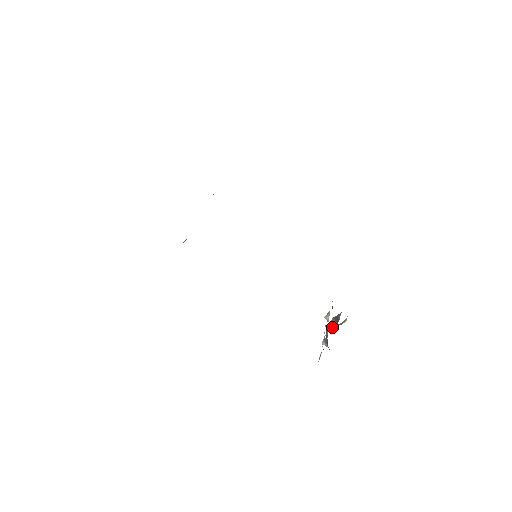
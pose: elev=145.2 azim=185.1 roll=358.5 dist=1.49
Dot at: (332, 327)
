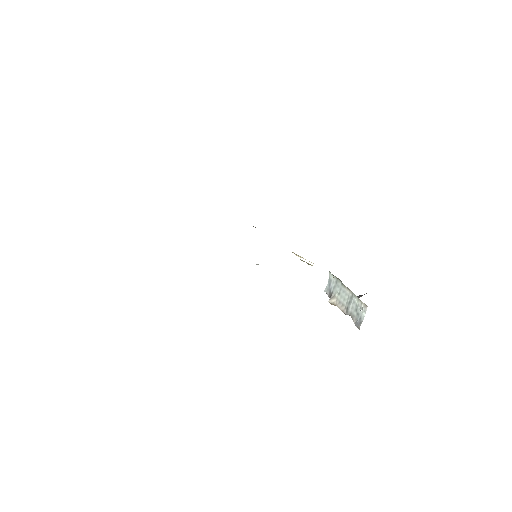
Dot at: occluded
